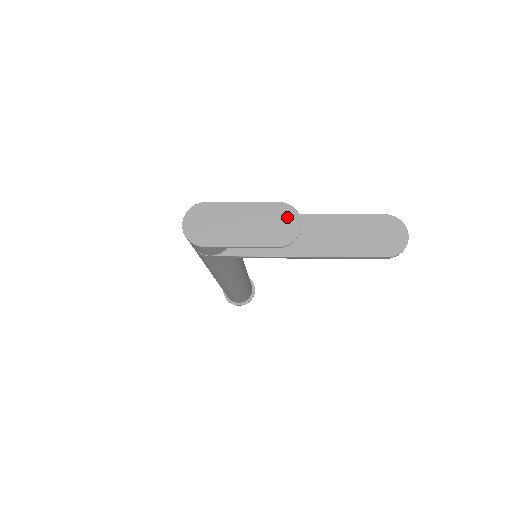
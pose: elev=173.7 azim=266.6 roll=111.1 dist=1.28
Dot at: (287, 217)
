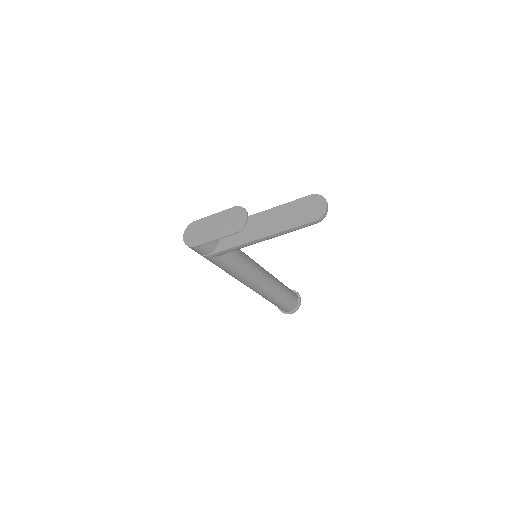
Dot at: (239, 214)
